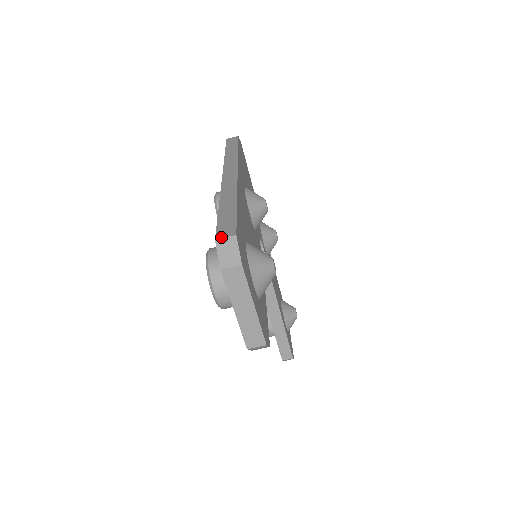
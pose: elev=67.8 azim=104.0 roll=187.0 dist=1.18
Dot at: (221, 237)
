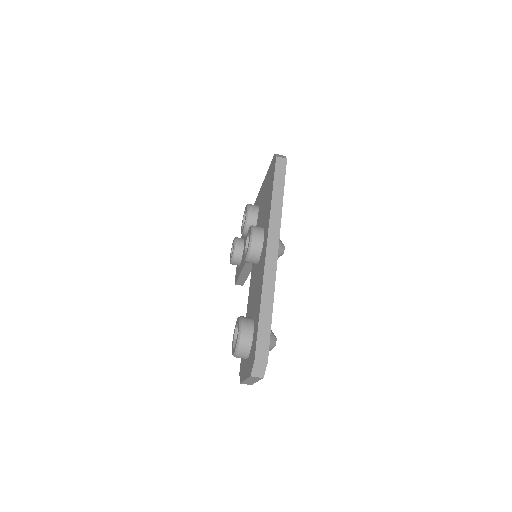
Dot at: (259, 360)
